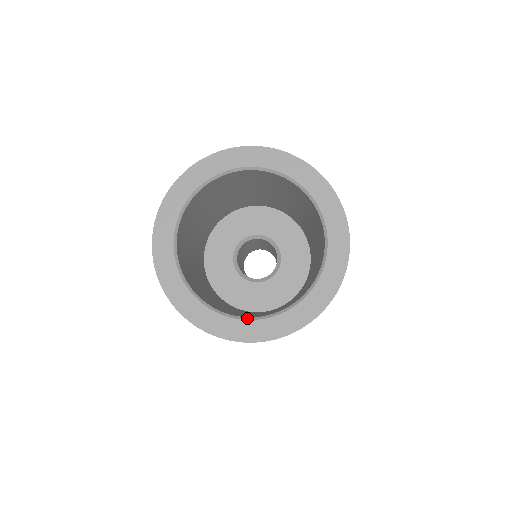
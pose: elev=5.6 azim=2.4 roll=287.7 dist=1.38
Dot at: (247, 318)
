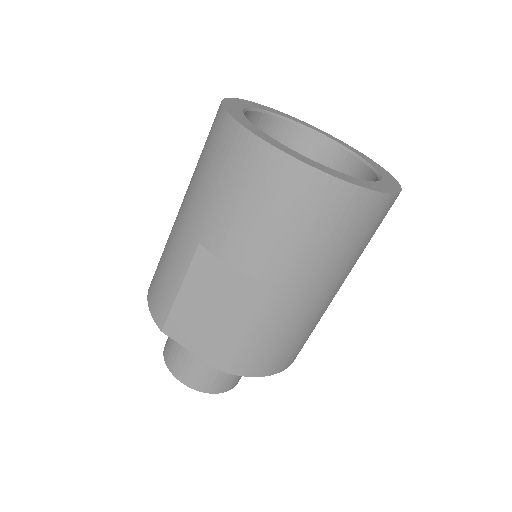
Dot at: (311, 160)
